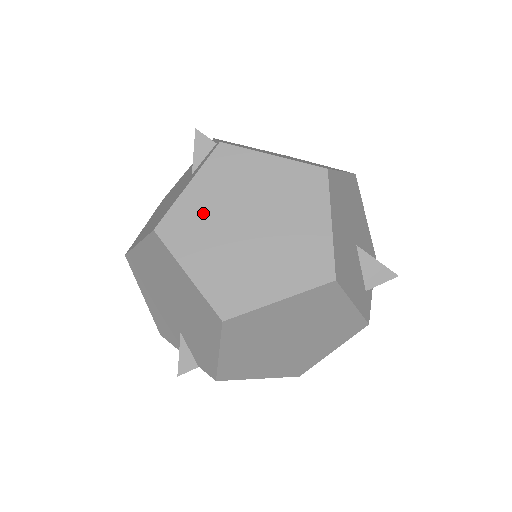
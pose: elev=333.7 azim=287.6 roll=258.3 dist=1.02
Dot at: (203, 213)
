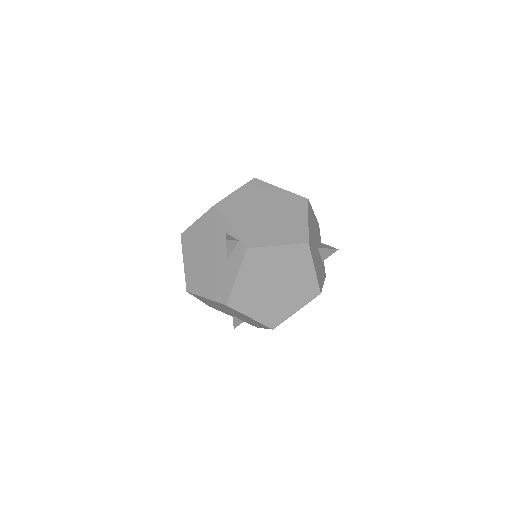
Dot at: (249, 288)
